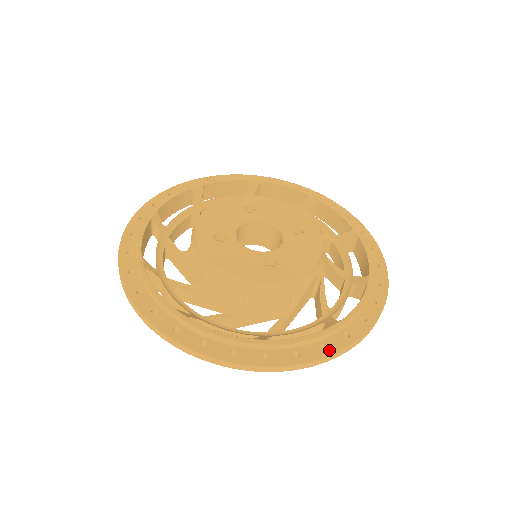
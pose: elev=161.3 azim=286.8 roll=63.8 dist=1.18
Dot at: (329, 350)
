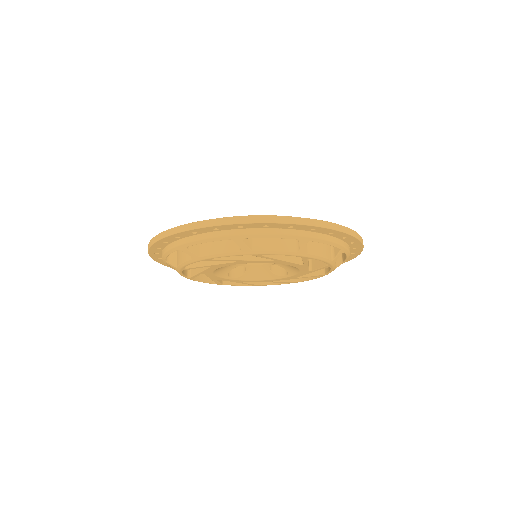
Dot at: occluded
